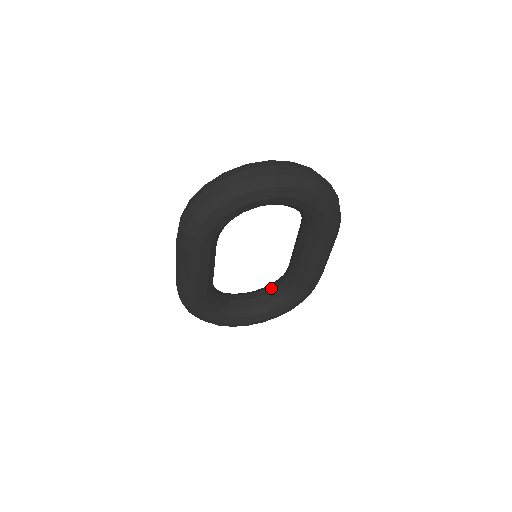
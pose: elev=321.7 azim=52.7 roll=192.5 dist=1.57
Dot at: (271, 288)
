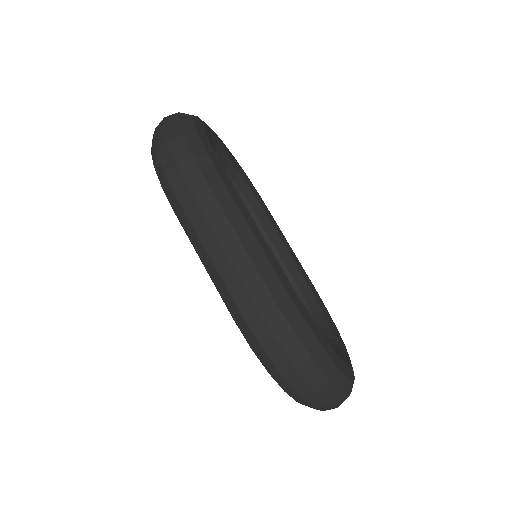
Dot at: occluded
